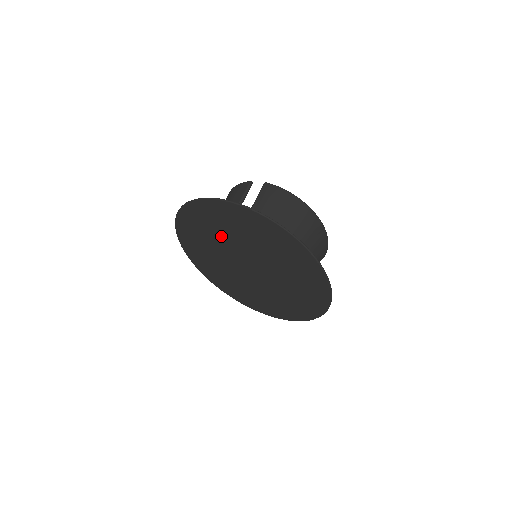
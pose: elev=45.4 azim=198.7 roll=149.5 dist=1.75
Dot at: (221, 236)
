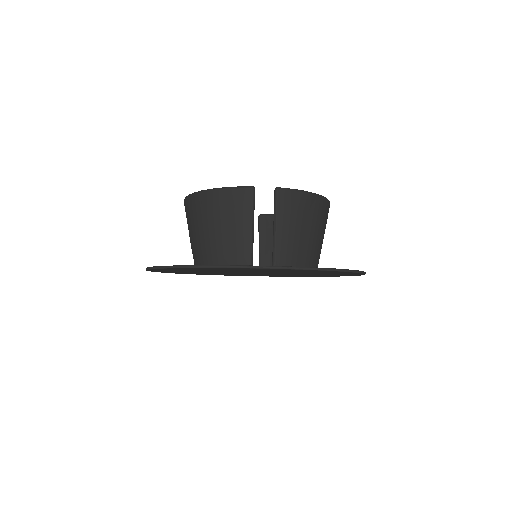
Dot at: occluded
